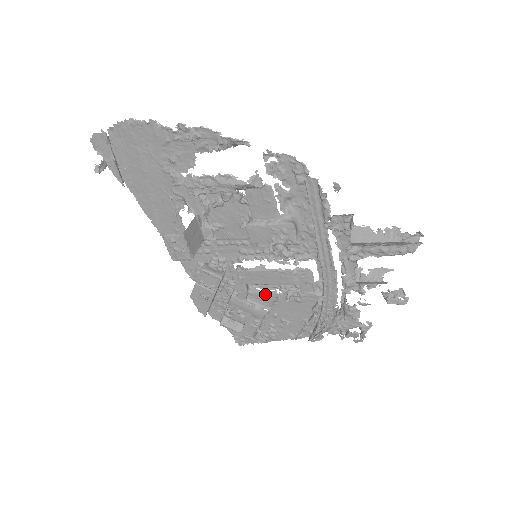
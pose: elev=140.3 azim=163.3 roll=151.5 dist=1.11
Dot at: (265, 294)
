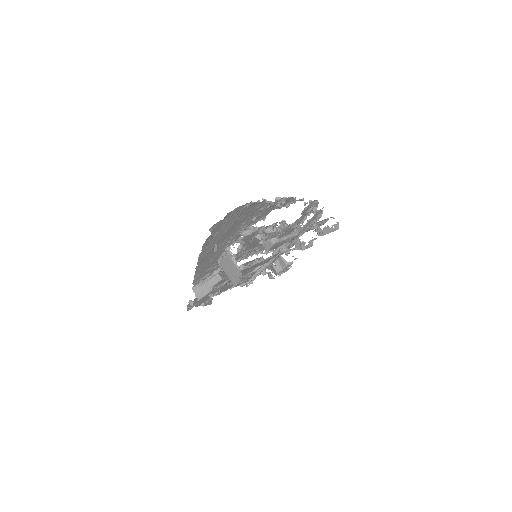
Dot at: occluded
